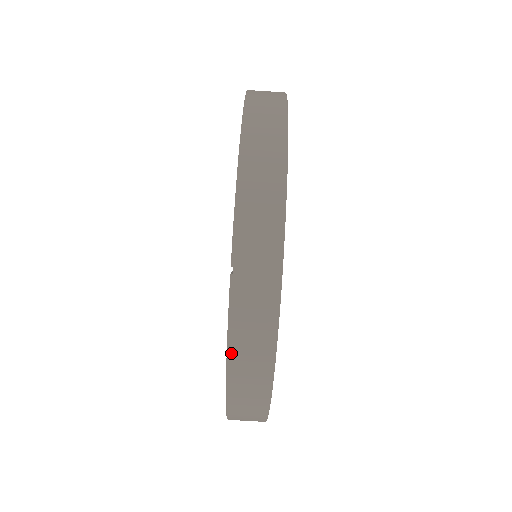
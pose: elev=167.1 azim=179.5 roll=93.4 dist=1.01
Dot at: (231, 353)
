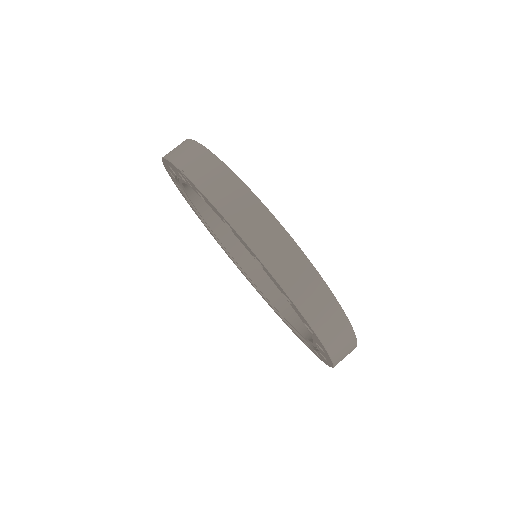
Dot at: (218, 206)
